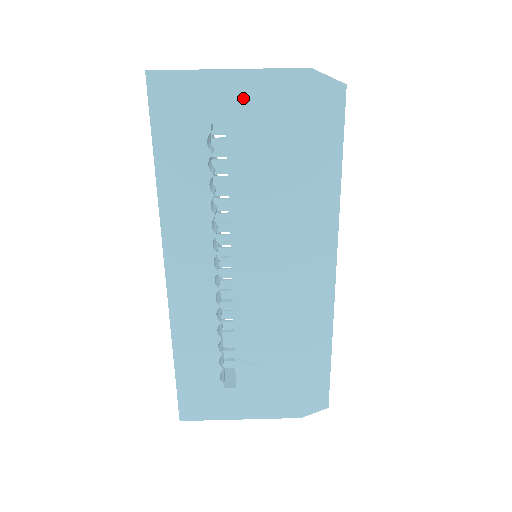
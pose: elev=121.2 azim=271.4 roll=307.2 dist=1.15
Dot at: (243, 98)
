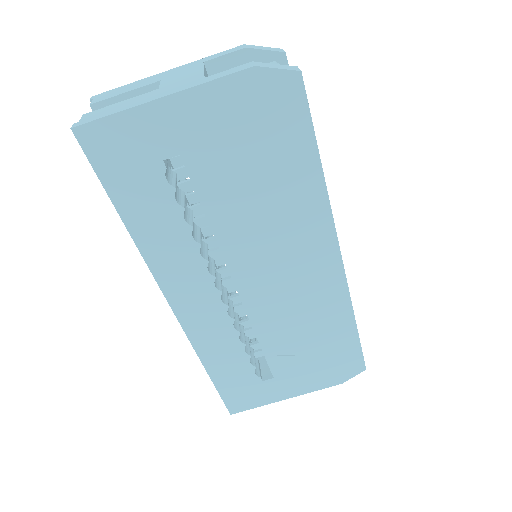
Dot at: (189, 123)
